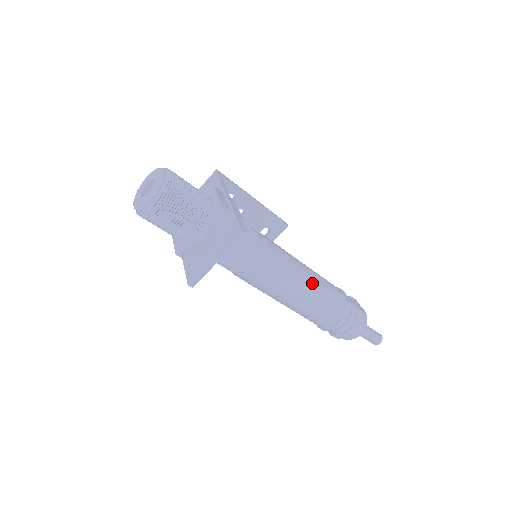
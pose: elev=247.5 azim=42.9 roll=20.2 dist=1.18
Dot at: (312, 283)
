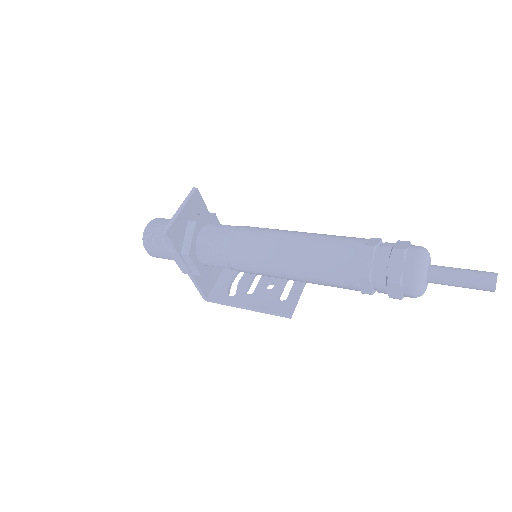
Dot at: occluded
